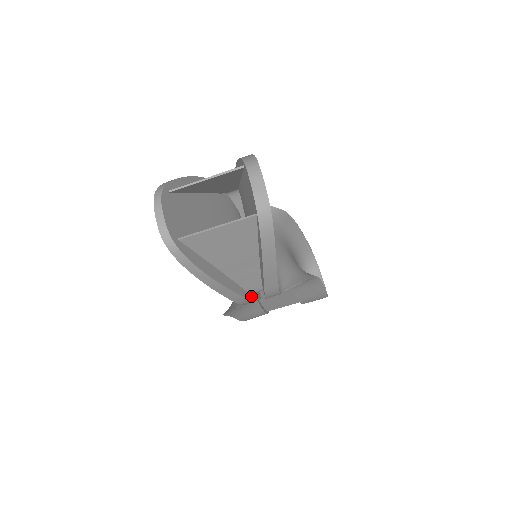
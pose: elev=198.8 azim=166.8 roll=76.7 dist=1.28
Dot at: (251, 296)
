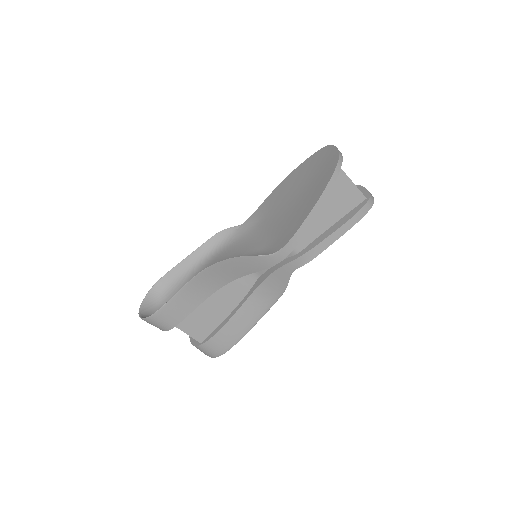
Dot at: (292, 248)
